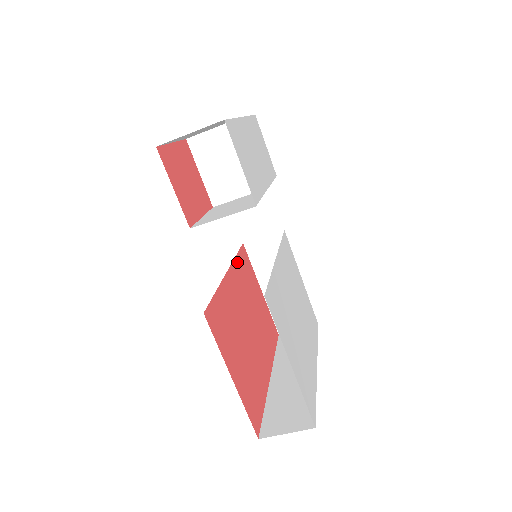
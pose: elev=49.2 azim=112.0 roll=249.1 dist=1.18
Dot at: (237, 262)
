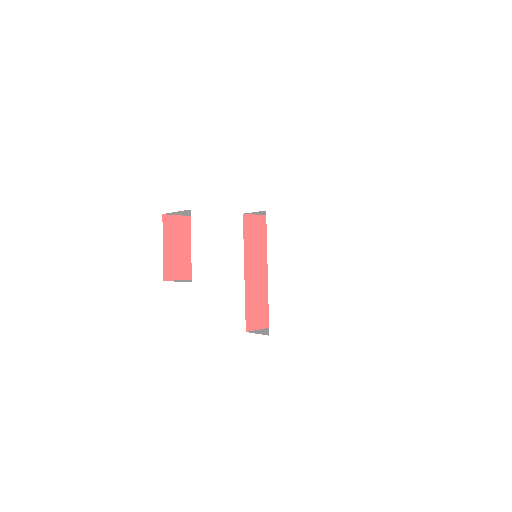
Dot at: (246, 245)
